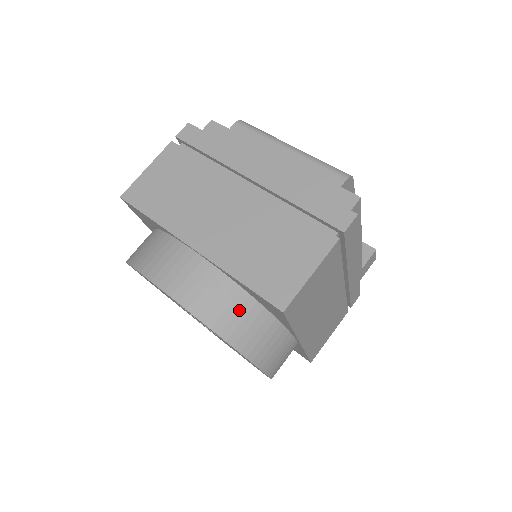
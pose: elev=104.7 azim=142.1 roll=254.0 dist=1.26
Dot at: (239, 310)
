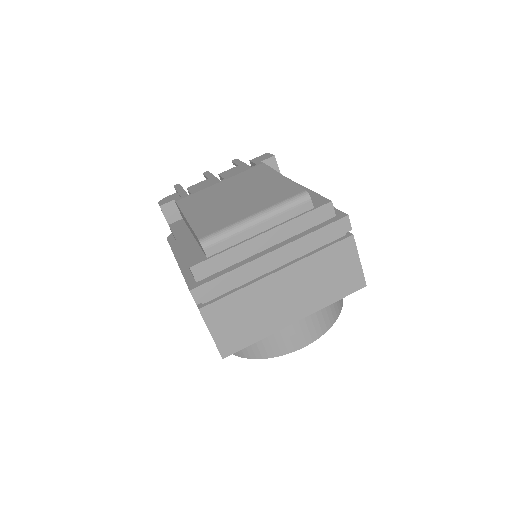
Dot at: occluded
